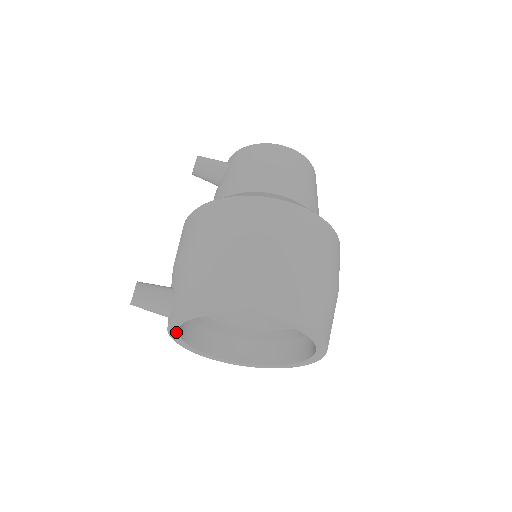
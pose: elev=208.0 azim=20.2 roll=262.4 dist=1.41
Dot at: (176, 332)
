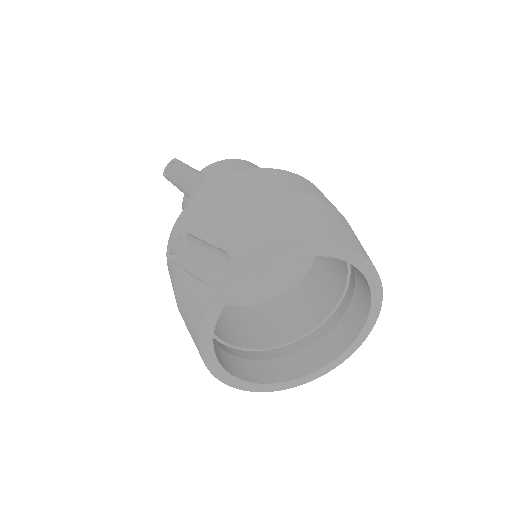
Dot at: (219, 309)
